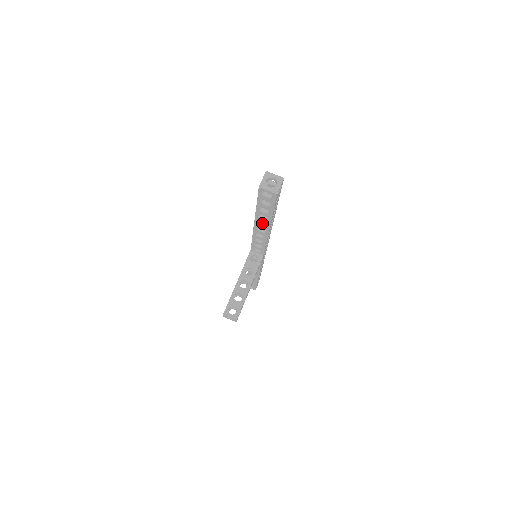
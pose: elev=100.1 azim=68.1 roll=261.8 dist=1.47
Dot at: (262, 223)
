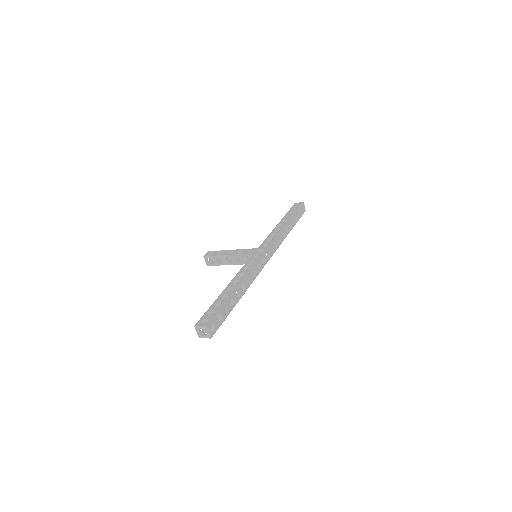
Dot at: occluded
